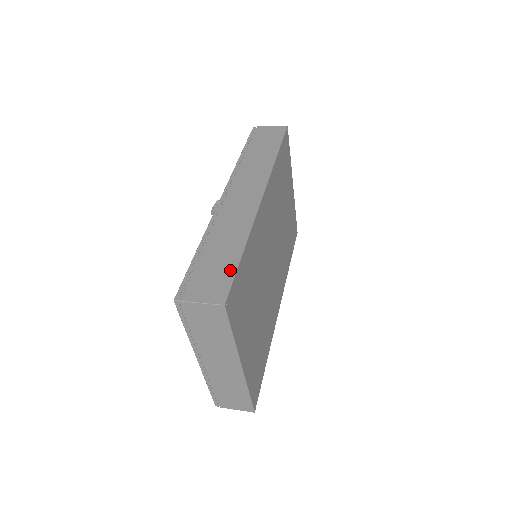
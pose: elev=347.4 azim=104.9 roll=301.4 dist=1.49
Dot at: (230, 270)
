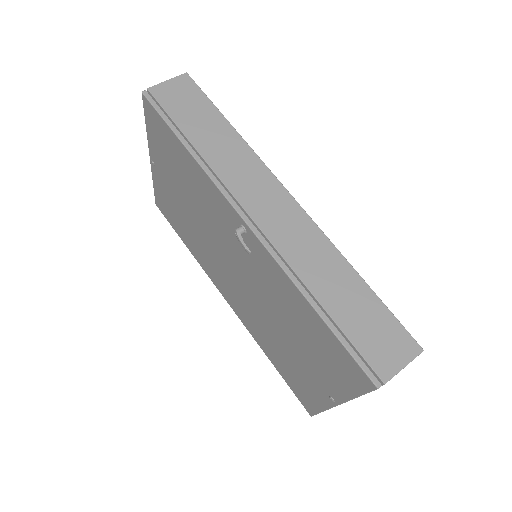
Dot at: (381, 310)
